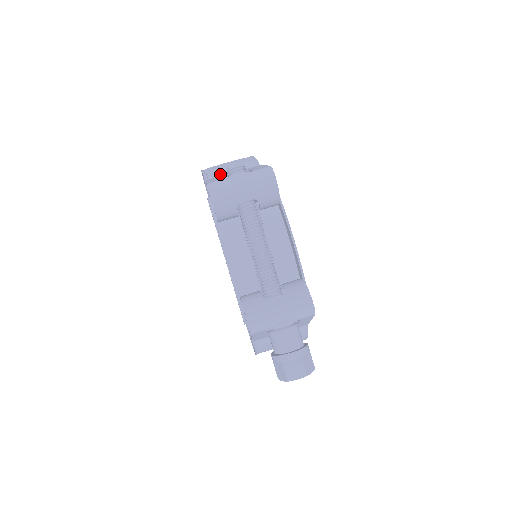
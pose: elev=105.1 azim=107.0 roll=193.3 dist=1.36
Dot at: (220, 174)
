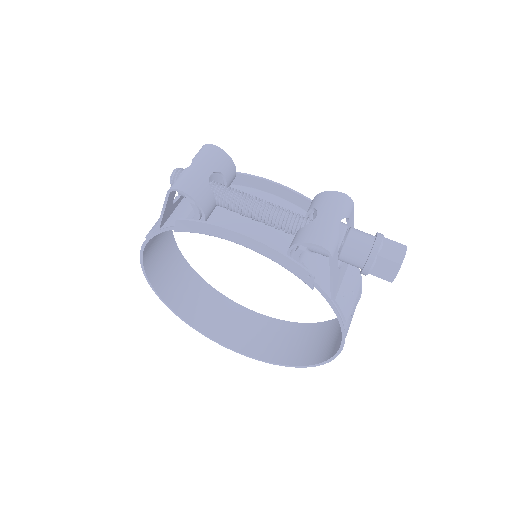
Dot at: occluded
